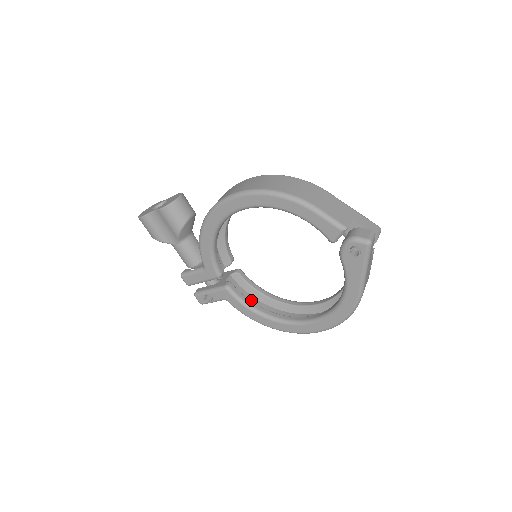
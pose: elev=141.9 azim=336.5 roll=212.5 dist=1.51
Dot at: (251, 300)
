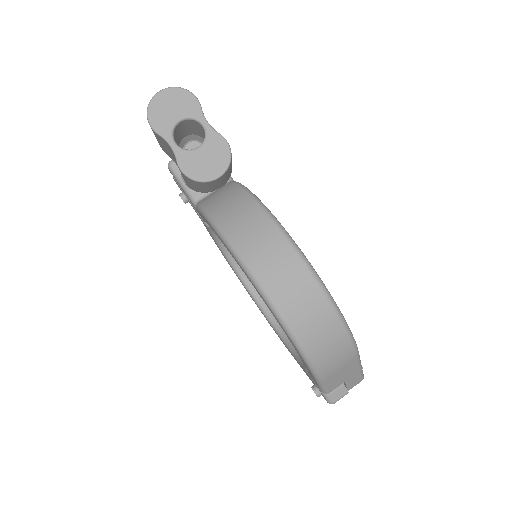
Dot at: occluded
